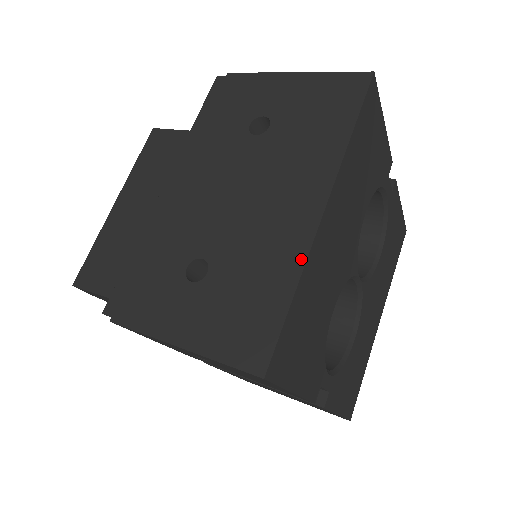
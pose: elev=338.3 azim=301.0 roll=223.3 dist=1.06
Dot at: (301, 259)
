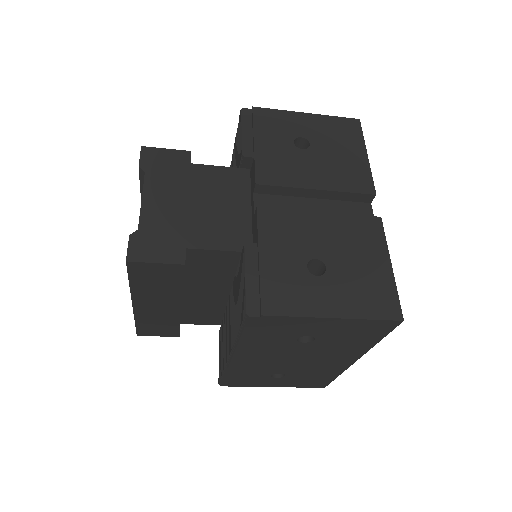
Dot at: occluded
